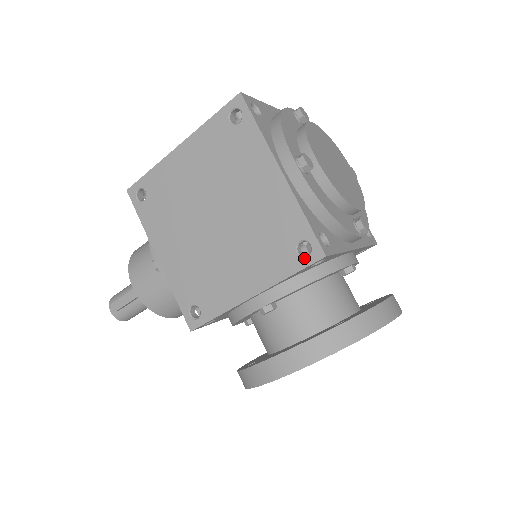
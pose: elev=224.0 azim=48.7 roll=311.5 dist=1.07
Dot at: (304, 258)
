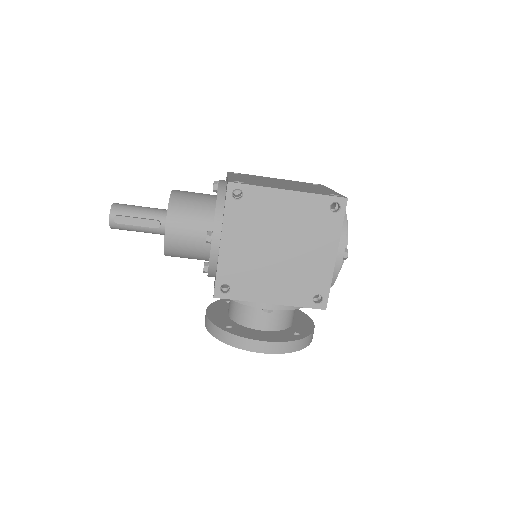
Dot at: (315, 304)
